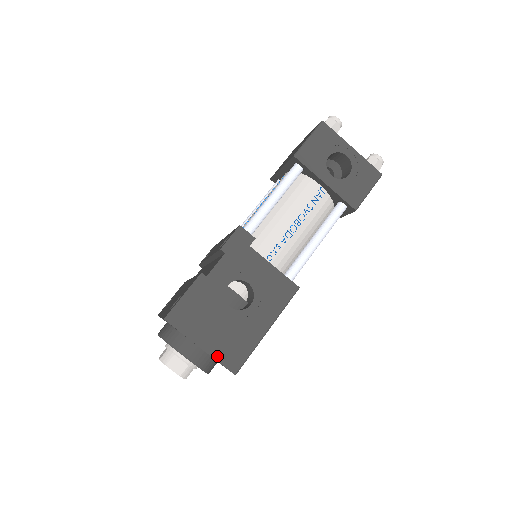
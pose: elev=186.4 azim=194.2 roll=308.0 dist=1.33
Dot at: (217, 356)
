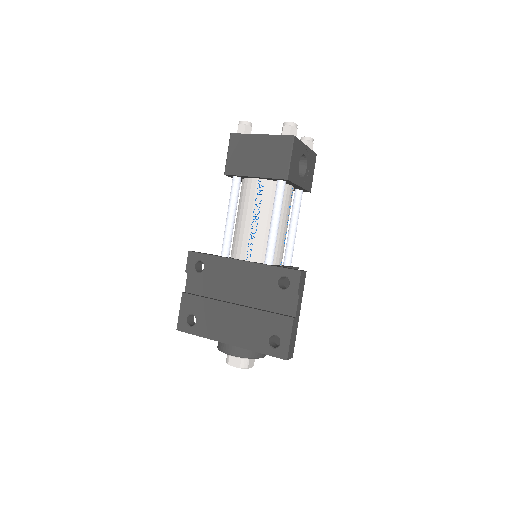
Dot at: occluded
